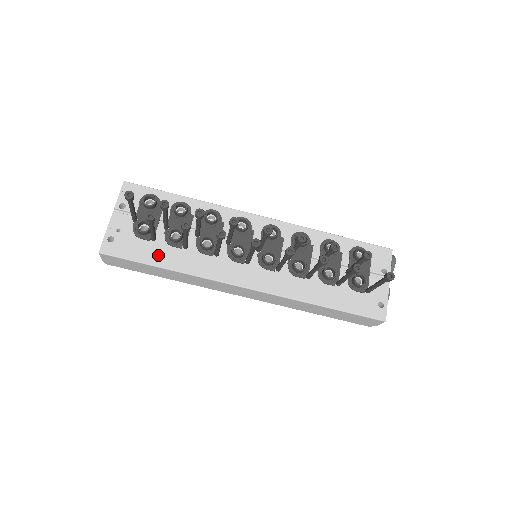
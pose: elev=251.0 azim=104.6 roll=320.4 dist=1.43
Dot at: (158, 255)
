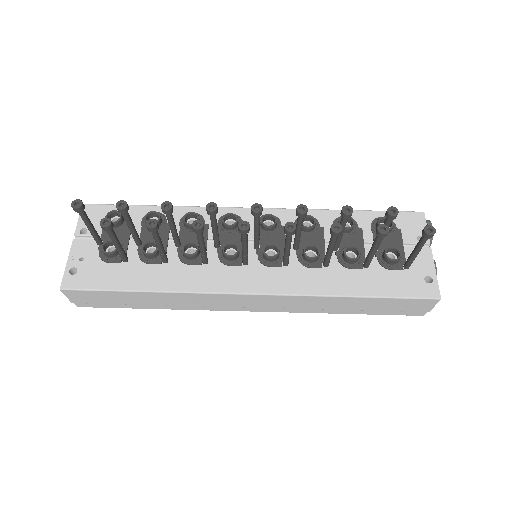
Dot at: (133, 277)
